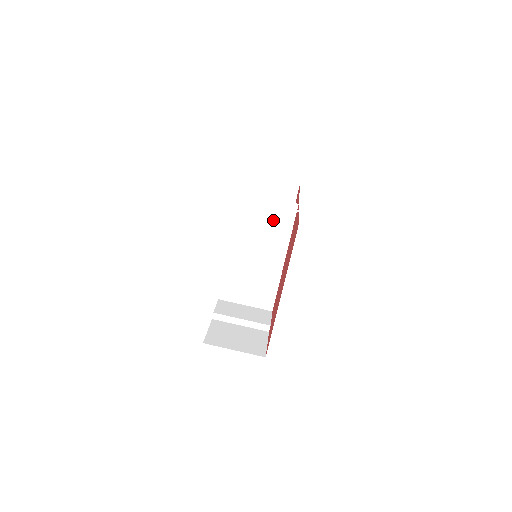
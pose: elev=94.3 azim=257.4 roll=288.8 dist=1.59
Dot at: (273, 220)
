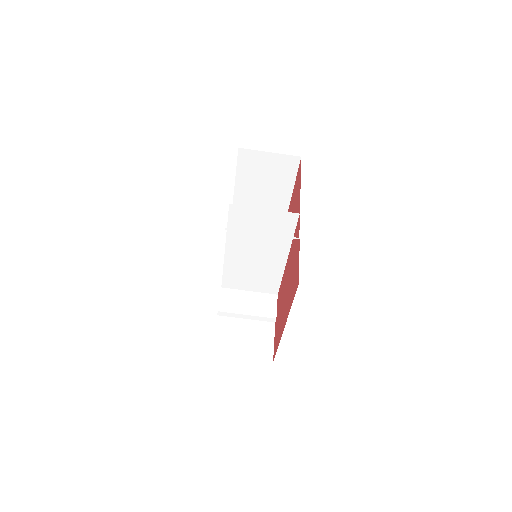
Dot at: (272, 228)
